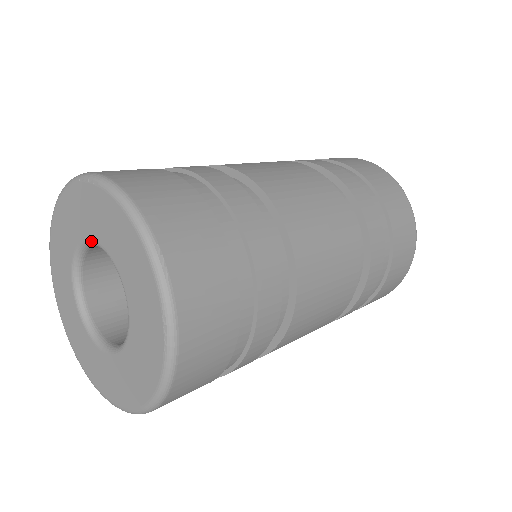
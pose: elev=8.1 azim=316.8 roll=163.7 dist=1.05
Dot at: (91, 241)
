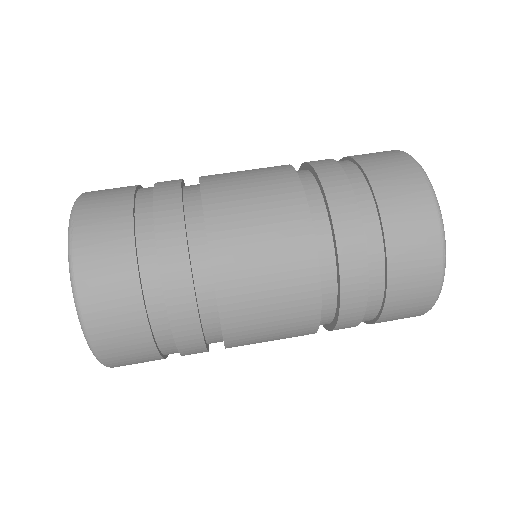
Dot at: occluded
